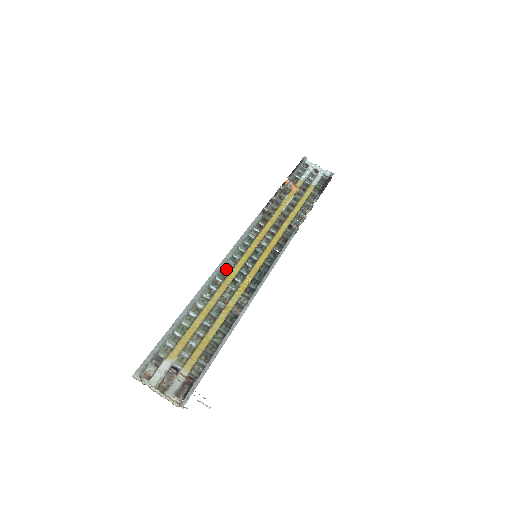
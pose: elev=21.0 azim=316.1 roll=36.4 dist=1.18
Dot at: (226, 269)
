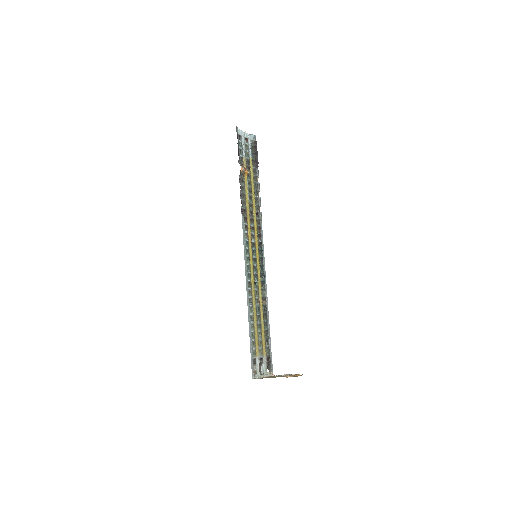
Dot at: (249, 278)
